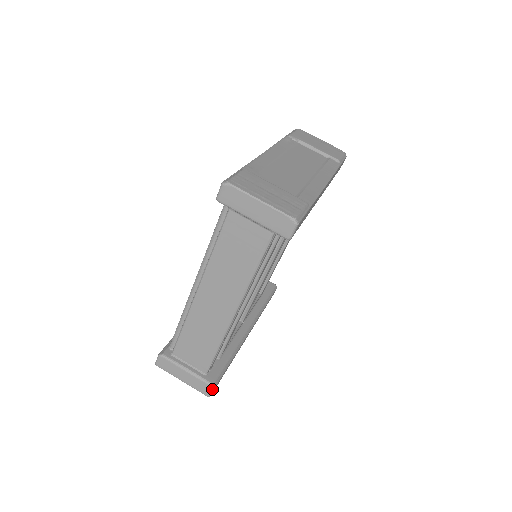
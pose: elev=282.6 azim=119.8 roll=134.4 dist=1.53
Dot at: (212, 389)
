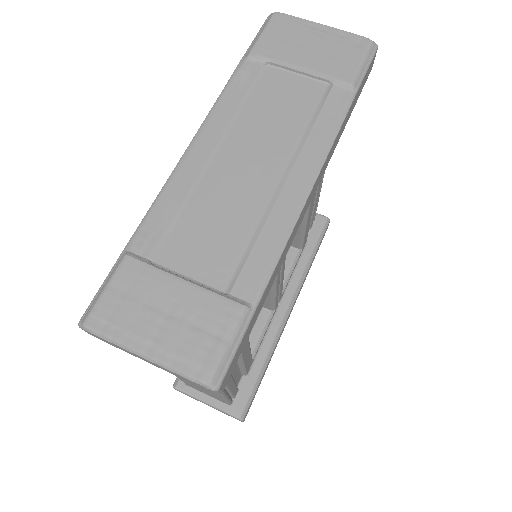
Dot at: occluded
